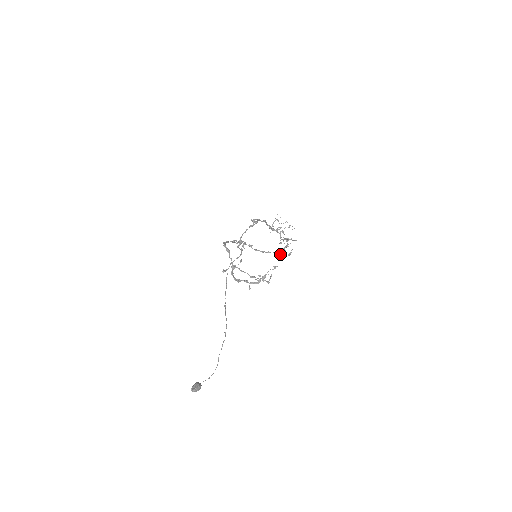
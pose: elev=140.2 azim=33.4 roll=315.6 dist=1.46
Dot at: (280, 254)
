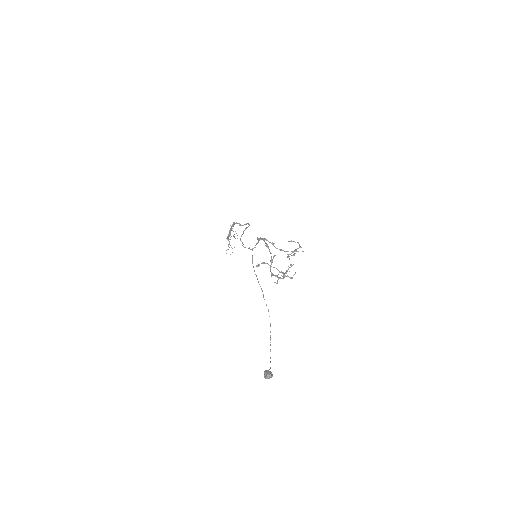
Dot at: (290, 254)
